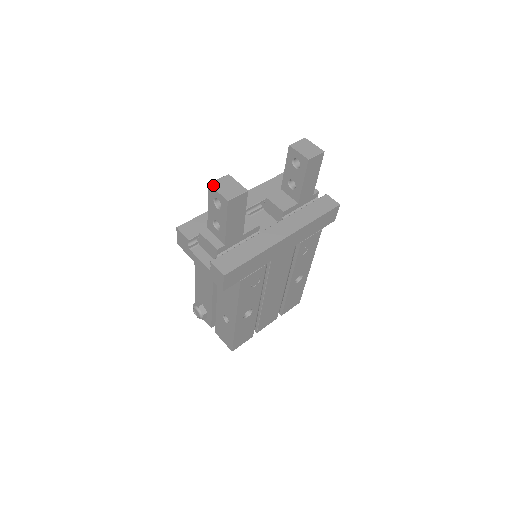
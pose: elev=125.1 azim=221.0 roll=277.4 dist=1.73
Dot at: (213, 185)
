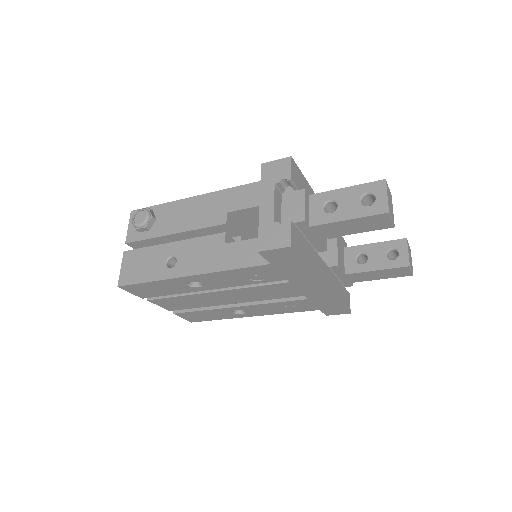
Dot at: (387, 185)
